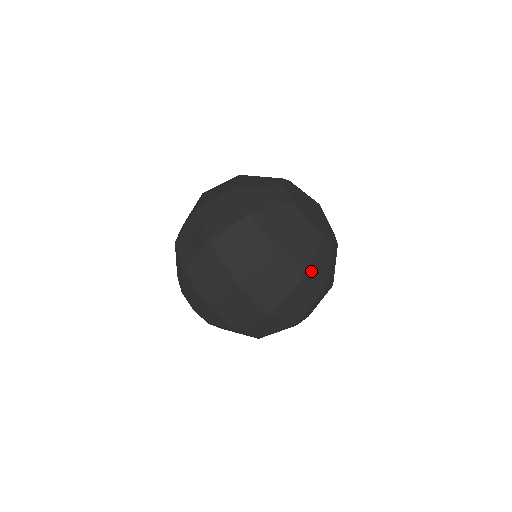
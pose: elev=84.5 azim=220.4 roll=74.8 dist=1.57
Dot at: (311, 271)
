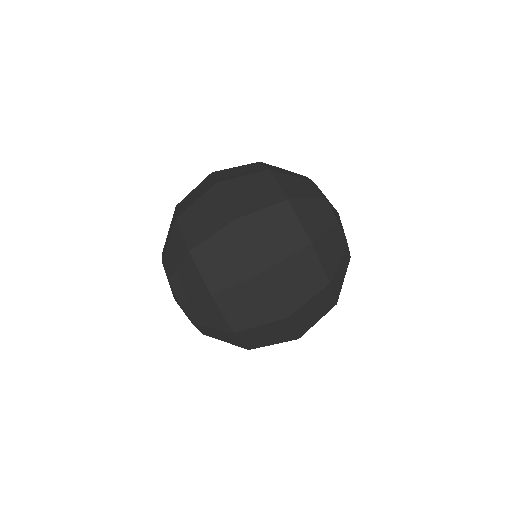
Dot at: (335, 278)
